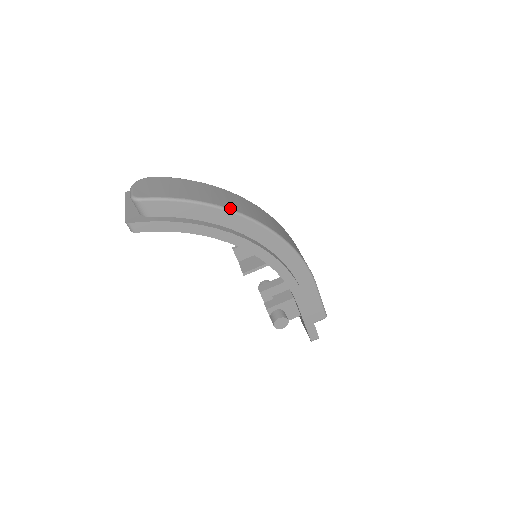
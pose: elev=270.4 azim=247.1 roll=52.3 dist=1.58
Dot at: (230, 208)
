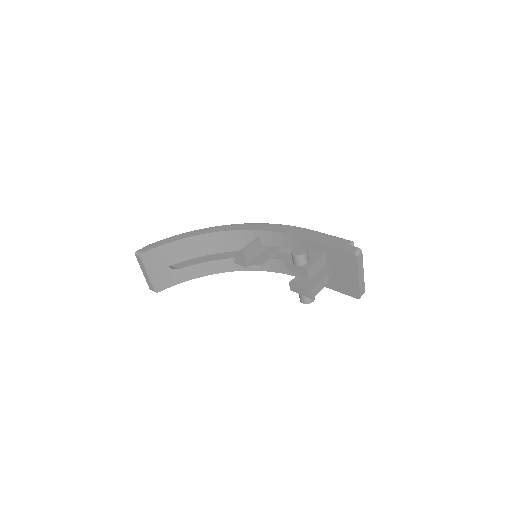
Dot at: occluded
